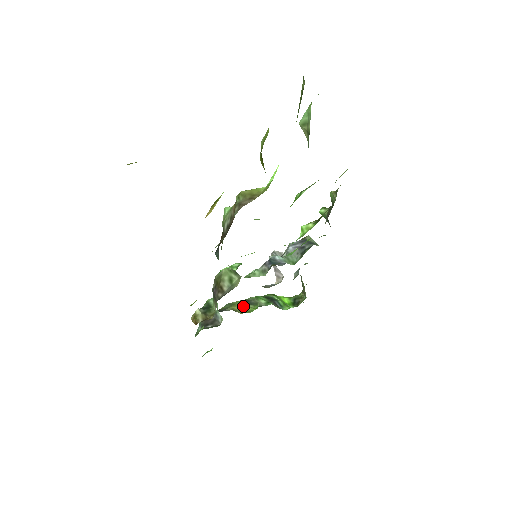
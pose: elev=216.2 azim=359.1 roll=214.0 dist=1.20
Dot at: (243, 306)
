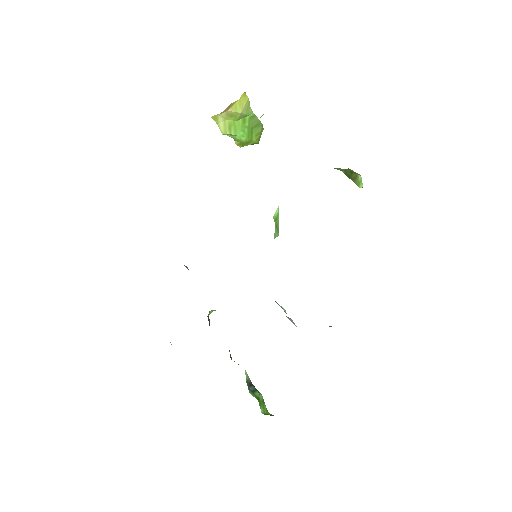
Dot at: occluded
